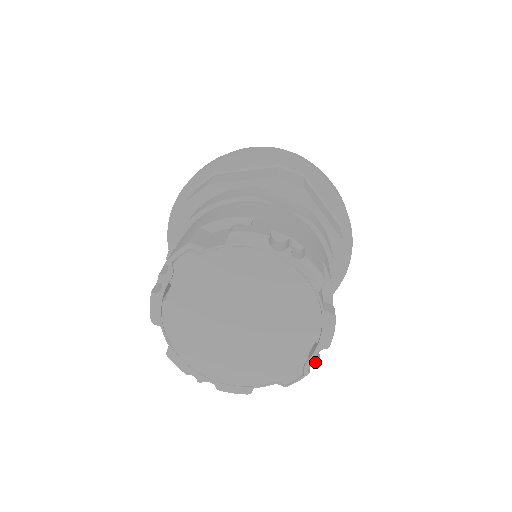
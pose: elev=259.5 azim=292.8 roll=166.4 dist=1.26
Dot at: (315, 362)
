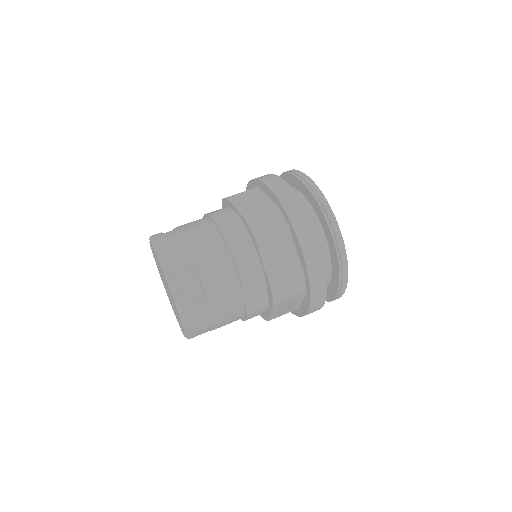
Dot at: occluded
